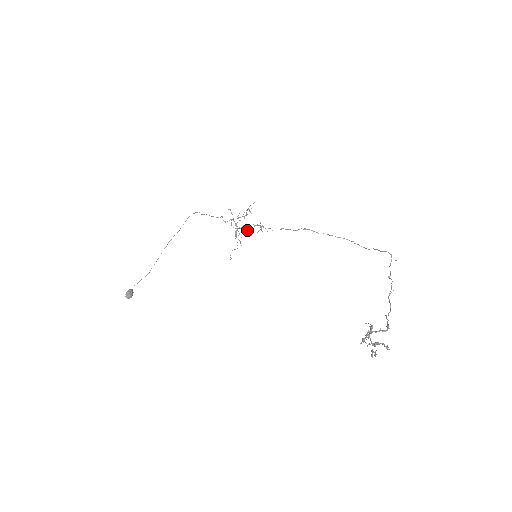
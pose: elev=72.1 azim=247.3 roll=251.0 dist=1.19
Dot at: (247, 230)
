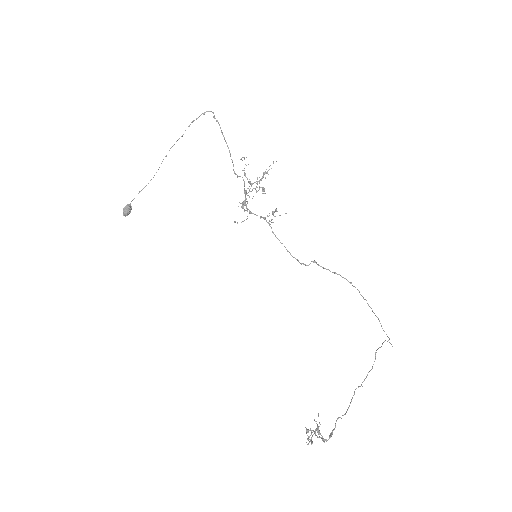
Dot at: occluded
